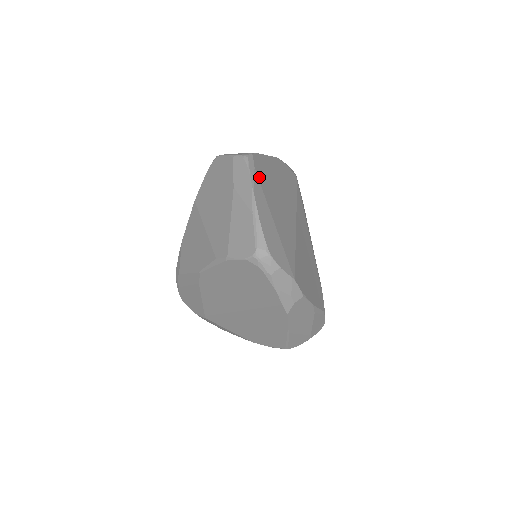
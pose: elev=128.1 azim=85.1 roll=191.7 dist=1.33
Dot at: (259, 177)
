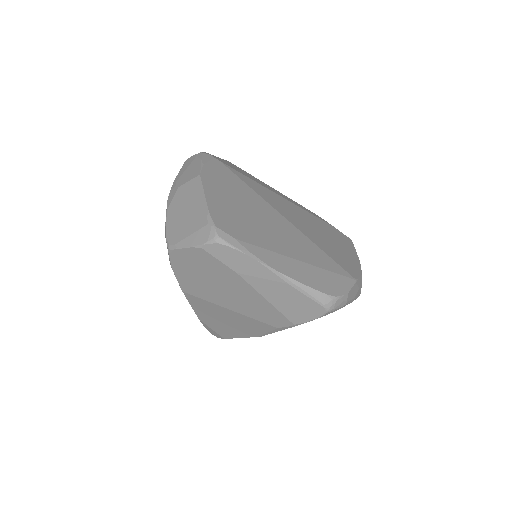
Dot at: (245, 240)
